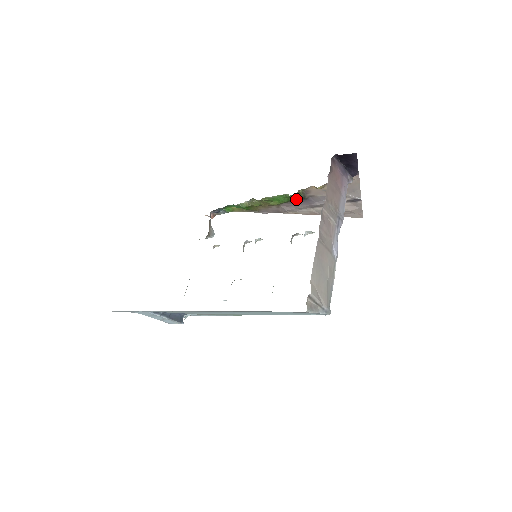
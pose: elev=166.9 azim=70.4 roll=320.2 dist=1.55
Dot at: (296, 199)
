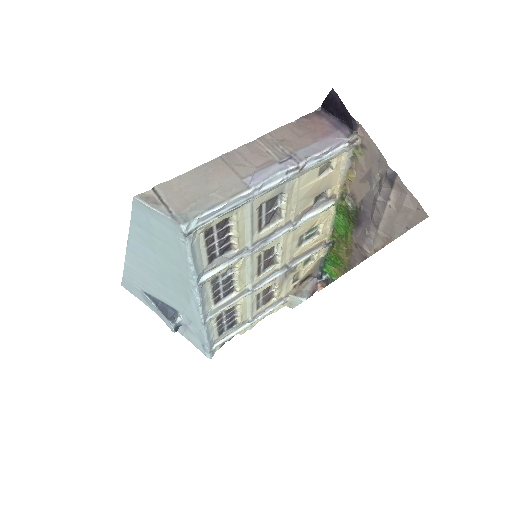
Dot at: (351, 215)
